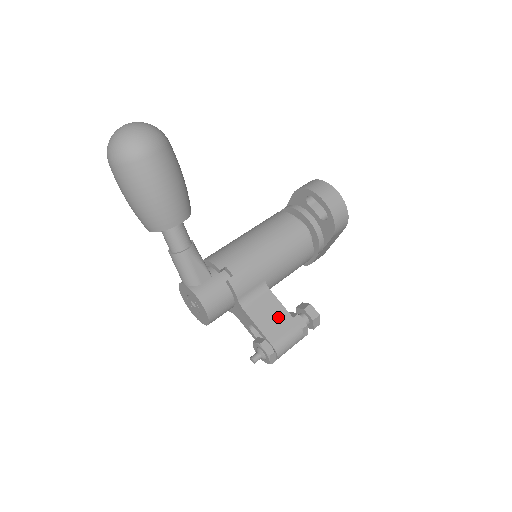
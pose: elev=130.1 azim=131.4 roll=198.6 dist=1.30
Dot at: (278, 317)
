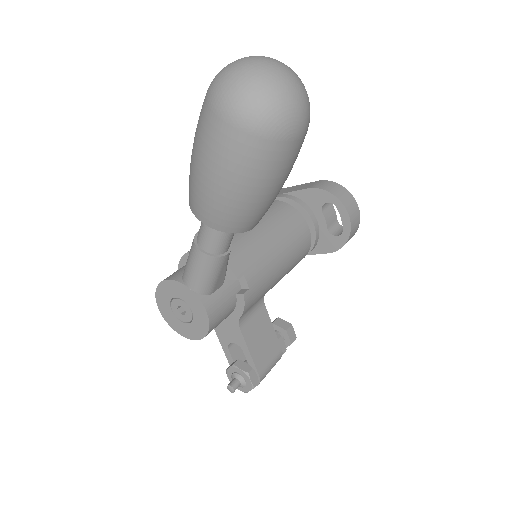
Dot at: (268, 340)
